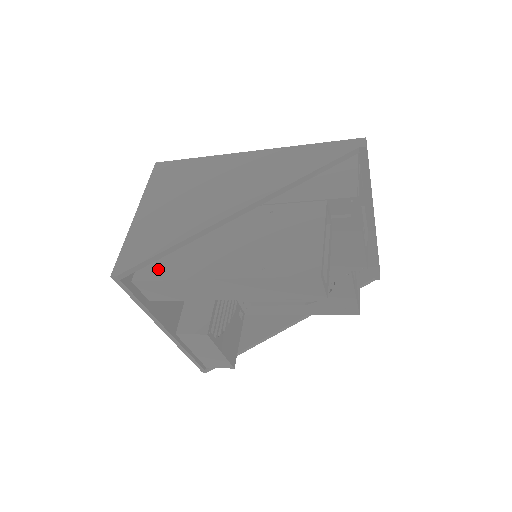
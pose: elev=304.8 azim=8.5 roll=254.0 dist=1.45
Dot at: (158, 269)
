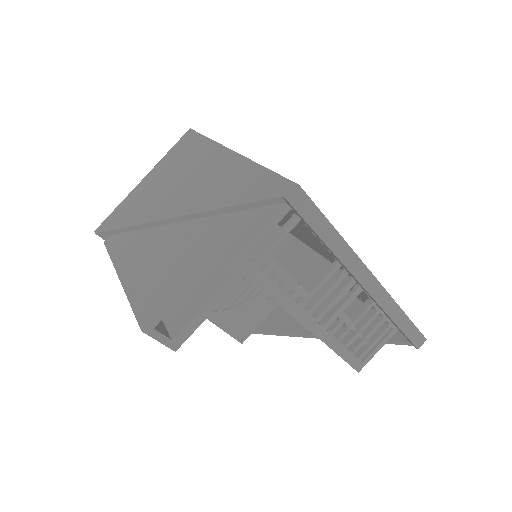
Dot at: (115, 242)
